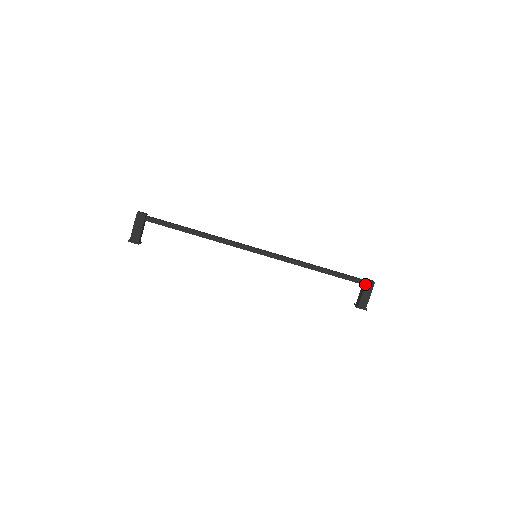
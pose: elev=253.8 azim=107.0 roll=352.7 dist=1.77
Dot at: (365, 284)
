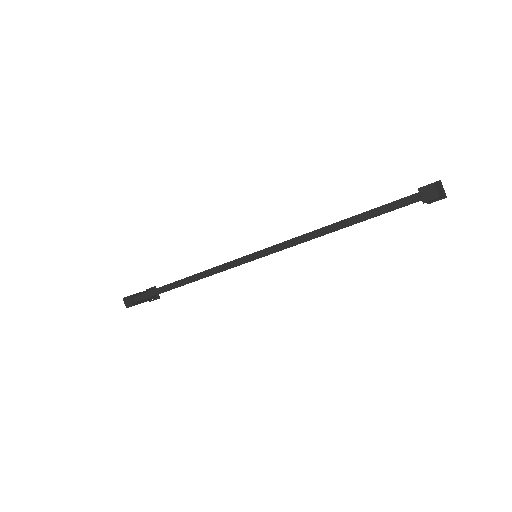
Dot at: occluded
